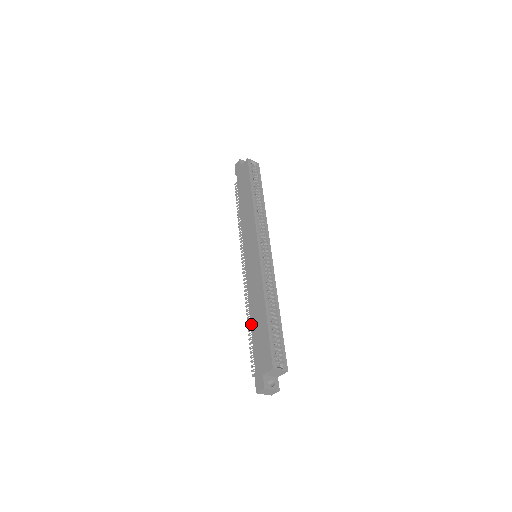
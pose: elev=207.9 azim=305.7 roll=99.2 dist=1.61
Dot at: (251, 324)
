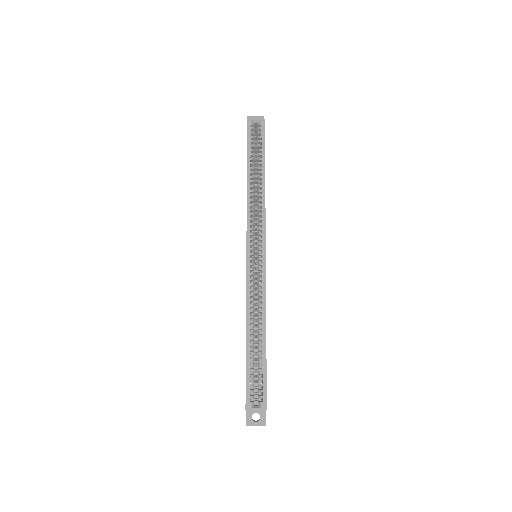
Dot at: occluded
